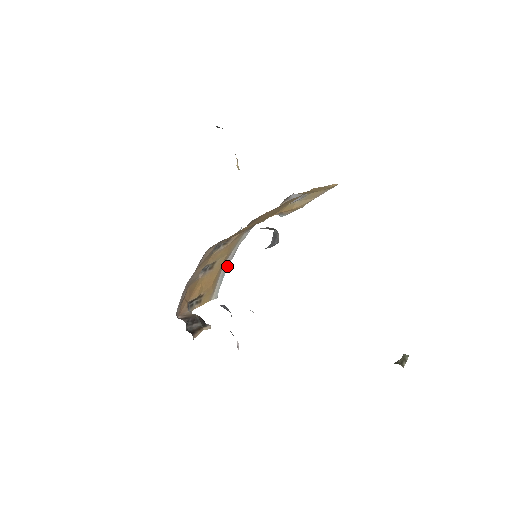
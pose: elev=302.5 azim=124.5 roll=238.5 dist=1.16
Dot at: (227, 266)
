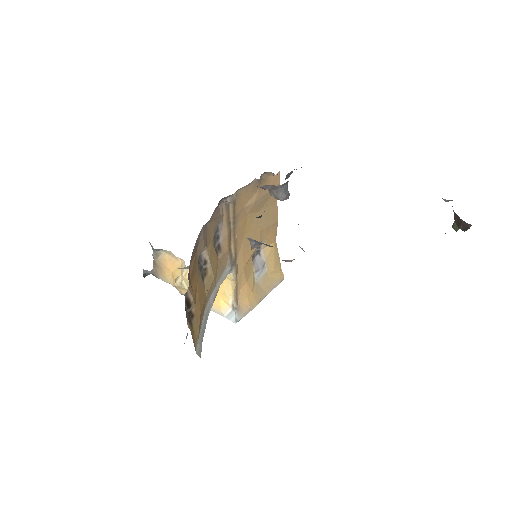
Dot at: (208, 312)
